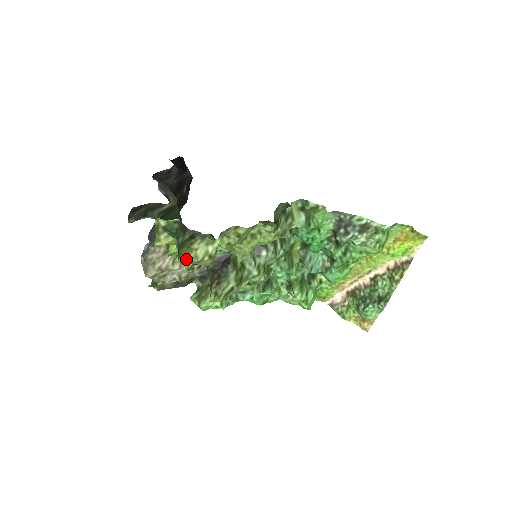
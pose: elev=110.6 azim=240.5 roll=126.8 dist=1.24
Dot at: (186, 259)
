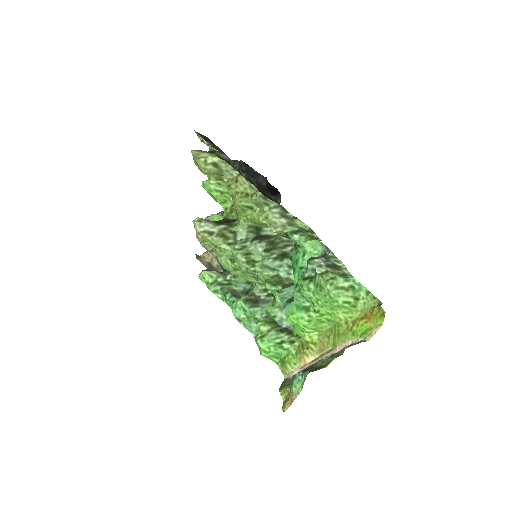
Dot at: (194, 151)
